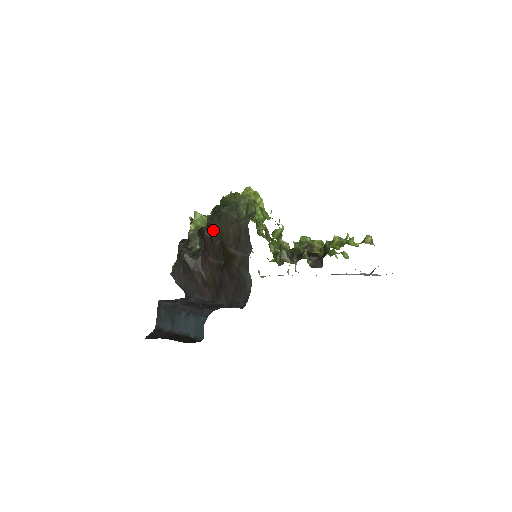
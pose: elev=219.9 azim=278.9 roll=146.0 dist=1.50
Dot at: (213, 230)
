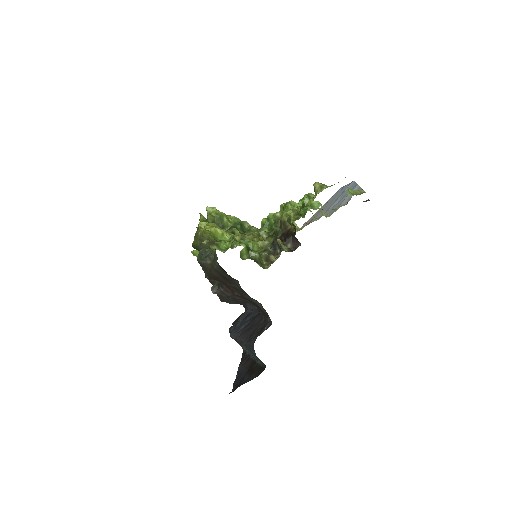
Dot at: occluded
